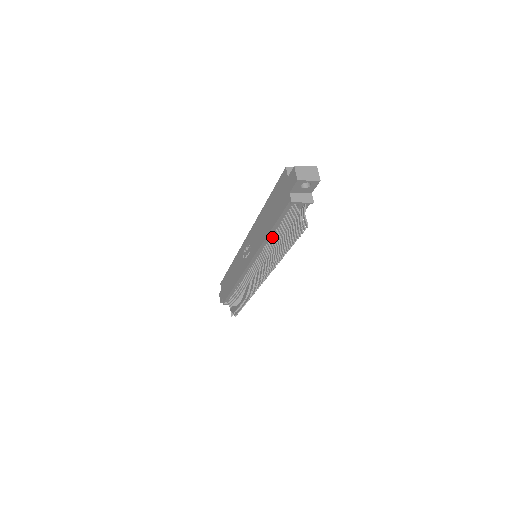
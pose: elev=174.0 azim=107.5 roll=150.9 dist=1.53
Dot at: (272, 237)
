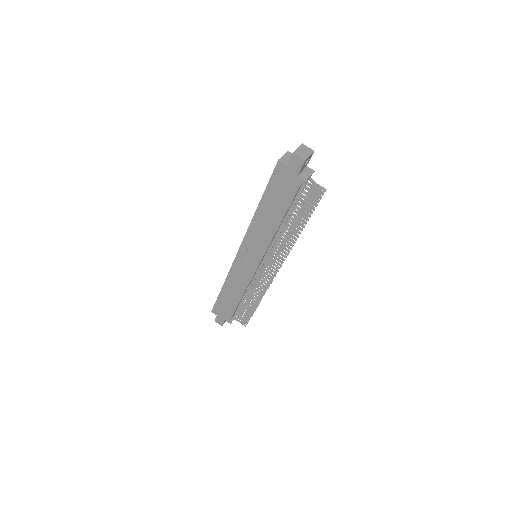
Dot at: (283, 224)
